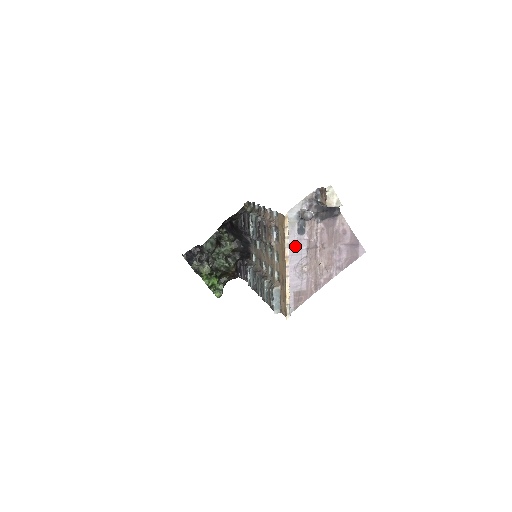
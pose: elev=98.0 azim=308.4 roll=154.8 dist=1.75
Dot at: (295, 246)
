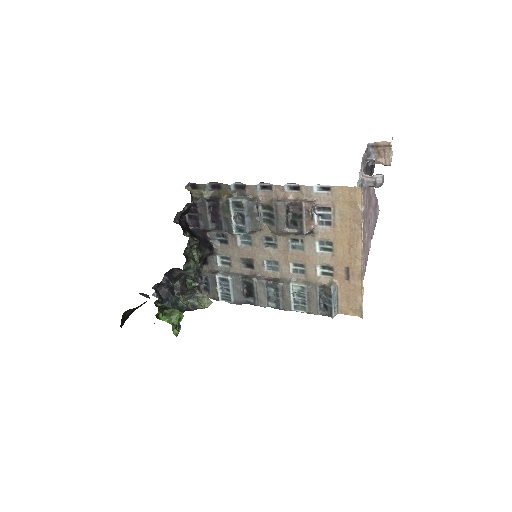
Dot at: occluded
